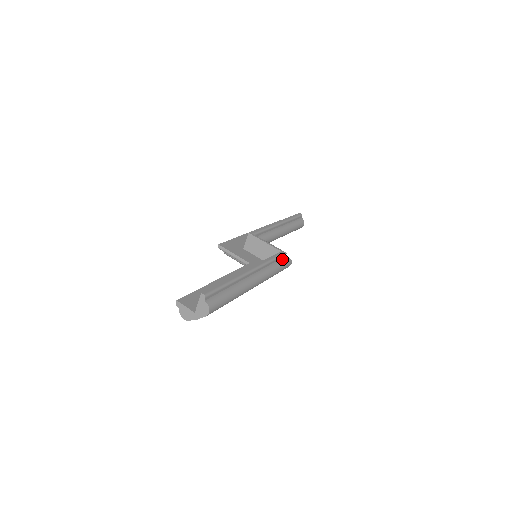
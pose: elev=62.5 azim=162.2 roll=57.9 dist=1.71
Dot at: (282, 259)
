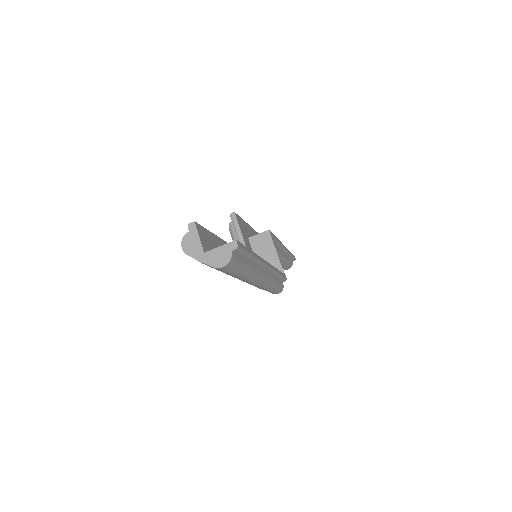
Dot at: (281, 282)
